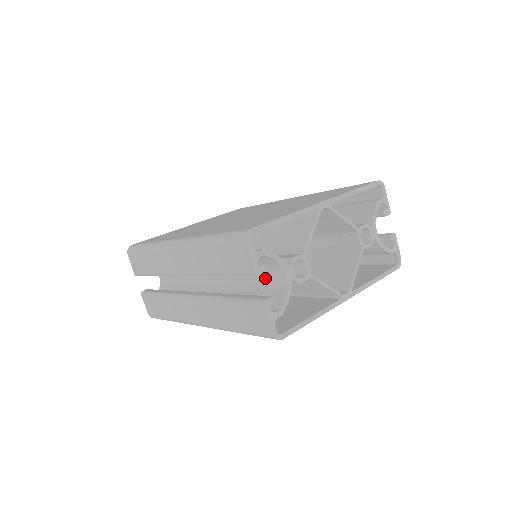
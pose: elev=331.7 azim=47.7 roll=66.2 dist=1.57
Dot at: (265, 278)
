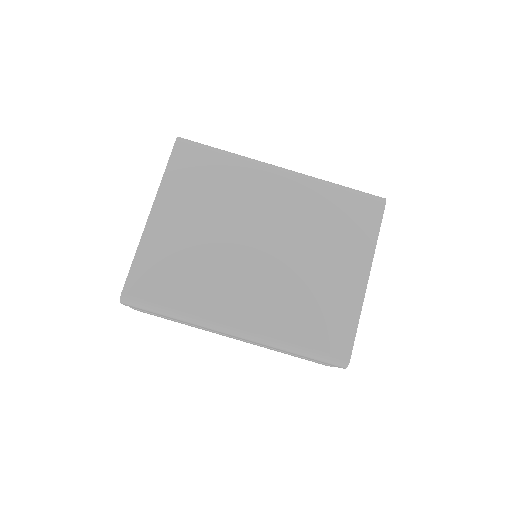
Dot at: occluded
